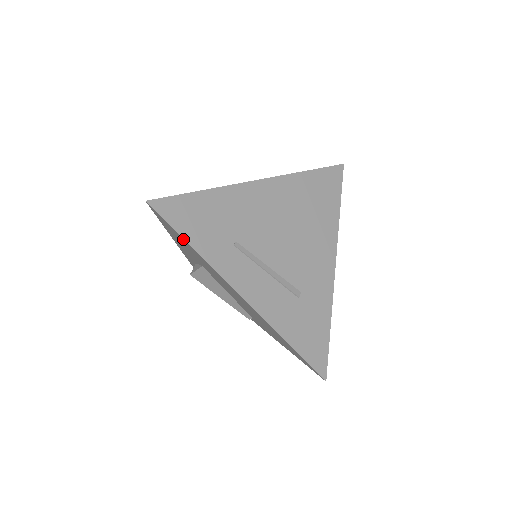
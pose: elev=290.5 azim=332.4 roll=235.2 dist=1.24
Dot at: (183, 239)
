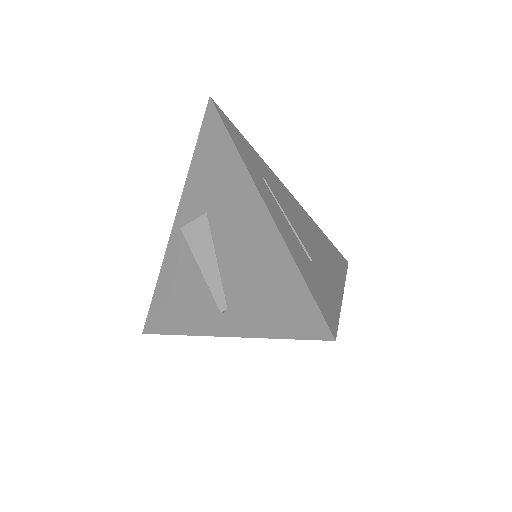
Dot at: (226, 133)
